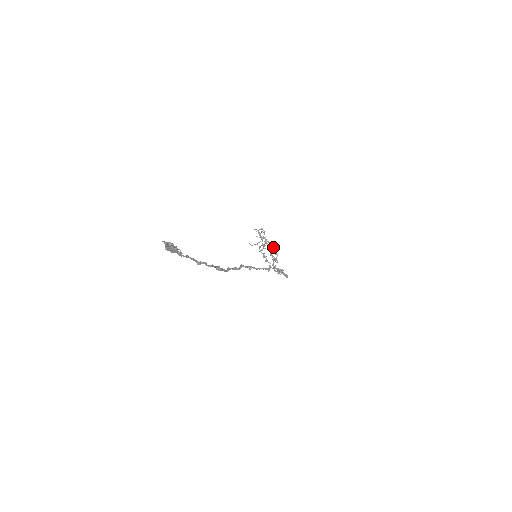
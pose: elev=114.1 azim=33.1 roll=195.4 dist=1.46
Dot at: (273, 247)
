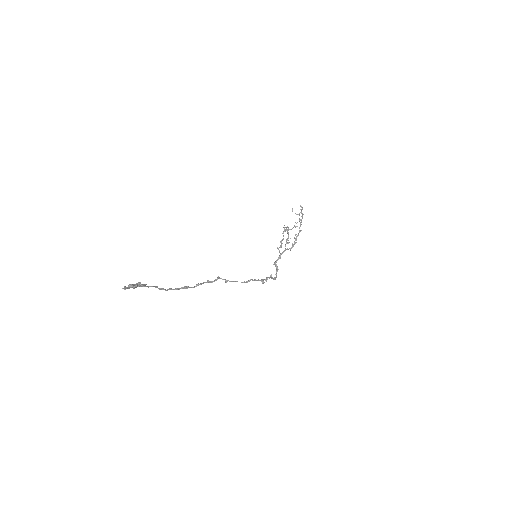
Dot at: (297, 236)
